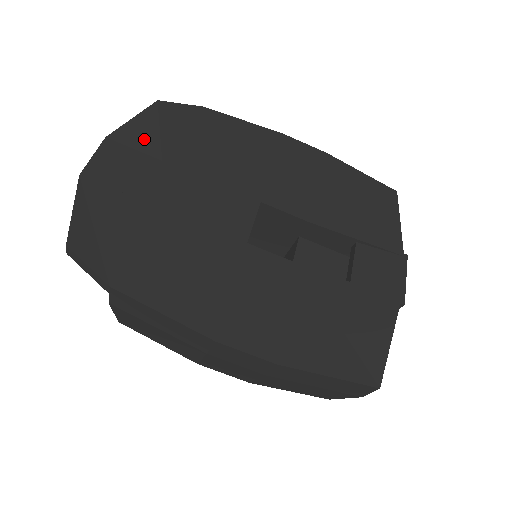
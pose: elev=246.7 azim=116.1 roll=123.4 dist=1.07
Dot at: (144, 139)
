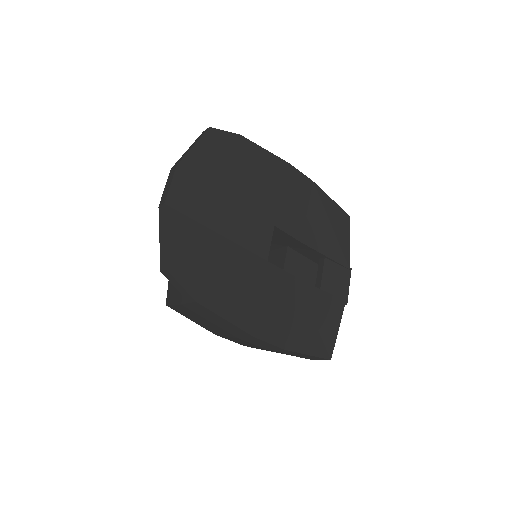
Dot at: (203, 167)
